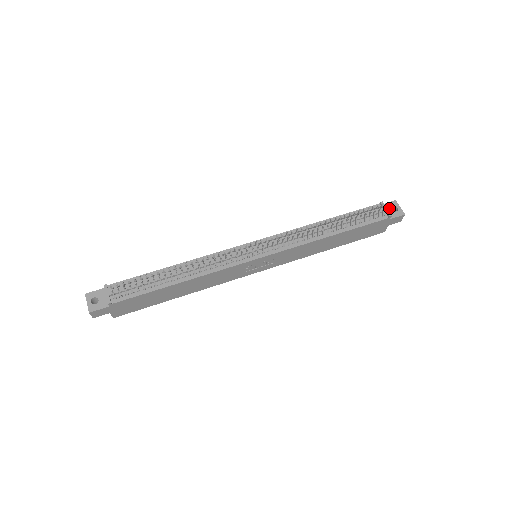
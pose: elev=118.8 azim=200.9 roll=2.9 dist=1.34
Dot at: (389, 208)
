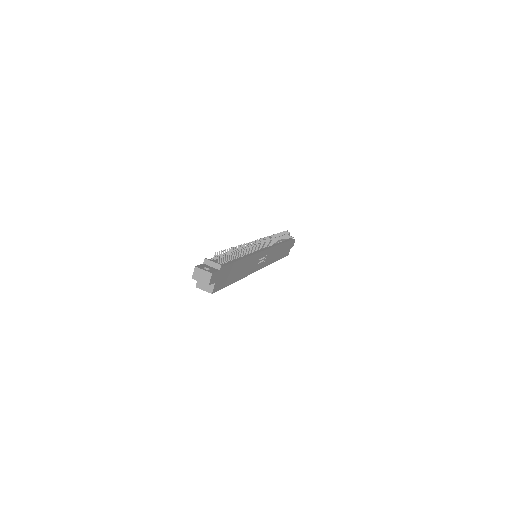
Dot at: occluded
